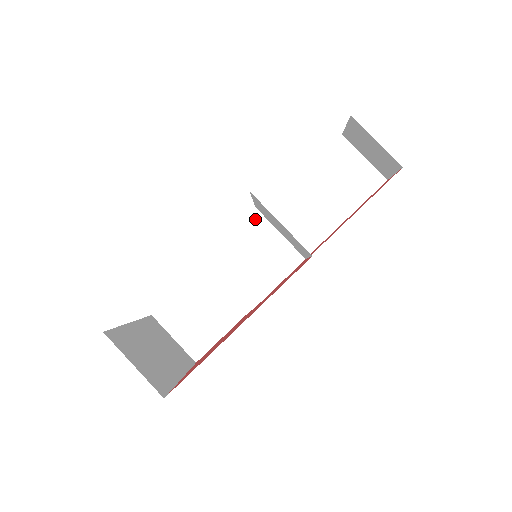
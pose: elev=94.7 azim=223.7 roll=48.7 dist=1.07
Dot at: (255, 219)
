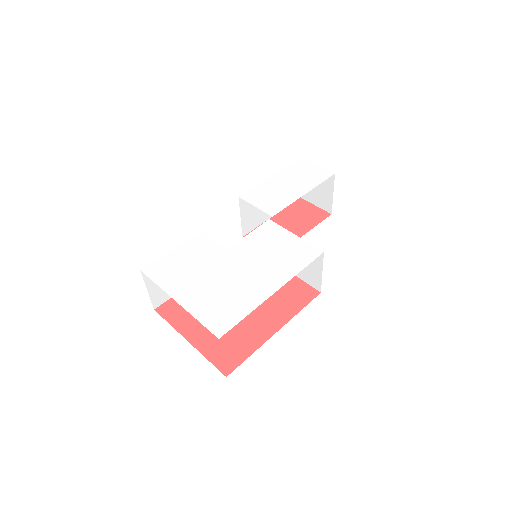
Dot at: occluded
